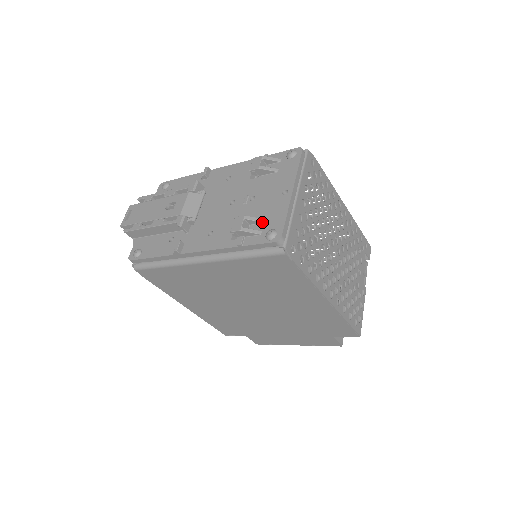
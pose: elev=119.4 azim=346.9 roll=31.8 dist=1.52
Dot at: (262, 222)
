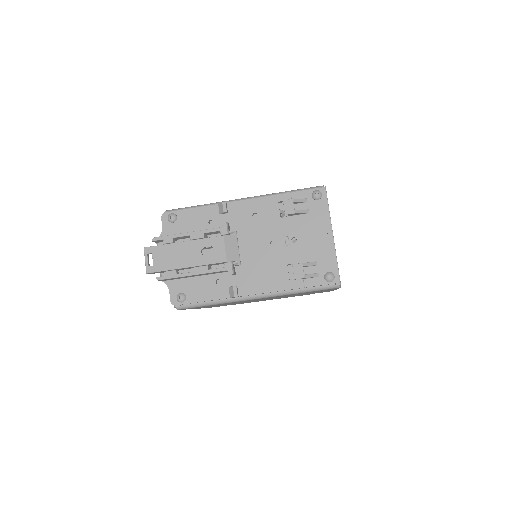
Dot at: (315, 265)
